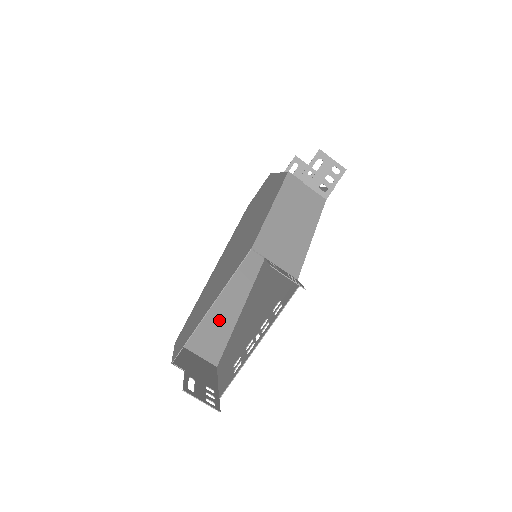
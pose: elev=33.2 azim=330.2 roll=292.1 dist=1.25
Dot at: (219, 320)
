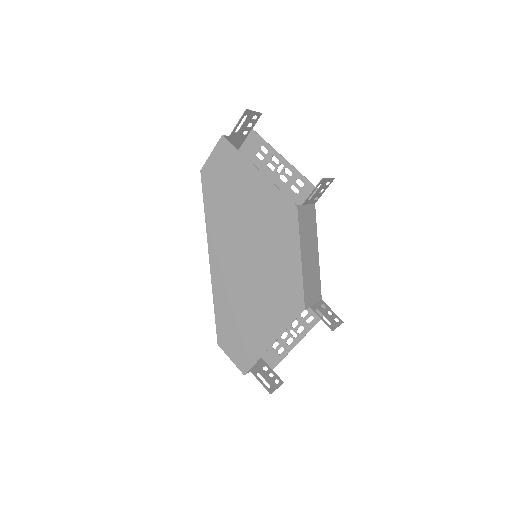
Dot at: occluded
